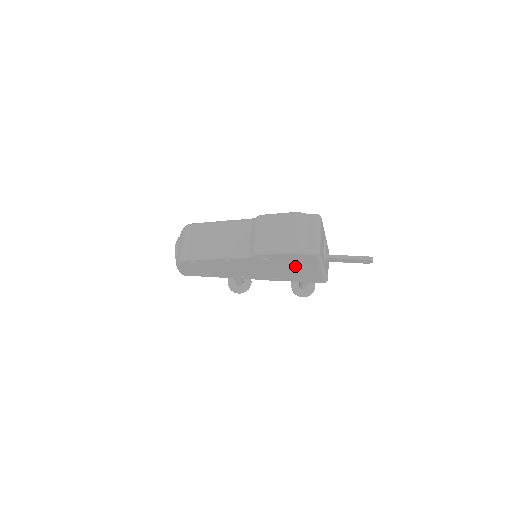
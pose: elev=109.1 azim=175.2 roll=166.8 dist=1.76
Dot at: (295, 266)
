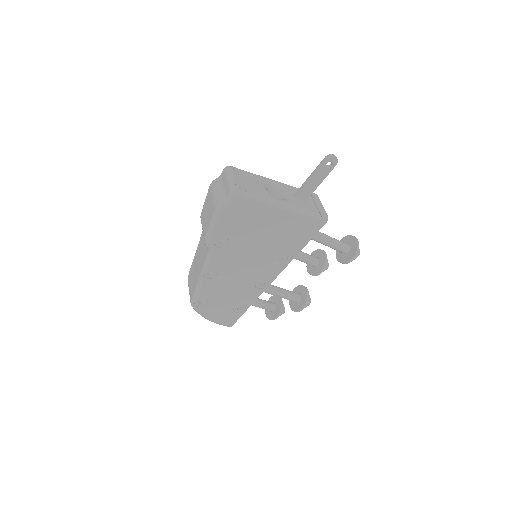
Dot at: (258, 227)
